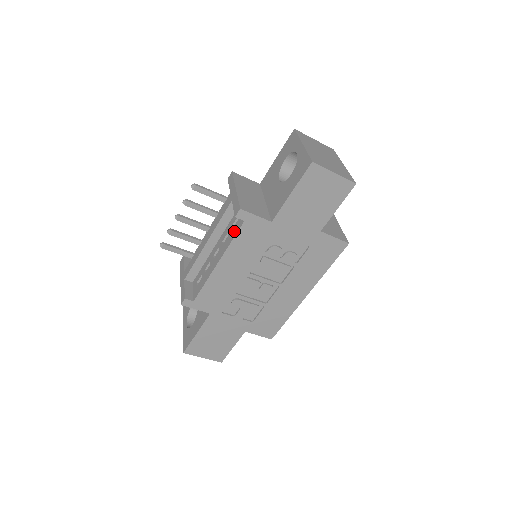
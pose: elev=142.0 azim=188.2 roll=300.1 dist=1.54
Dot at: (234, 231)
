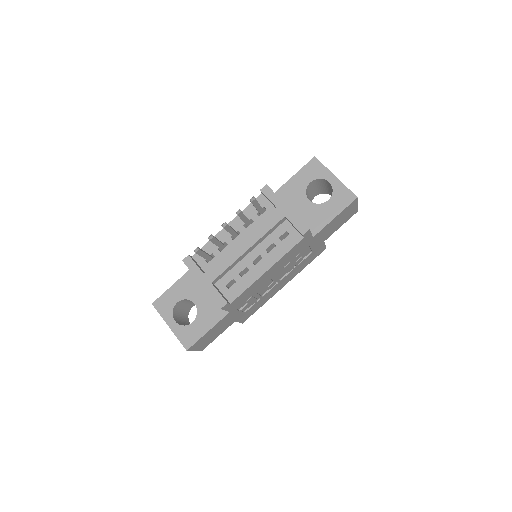
Dot at: (288, 244)
